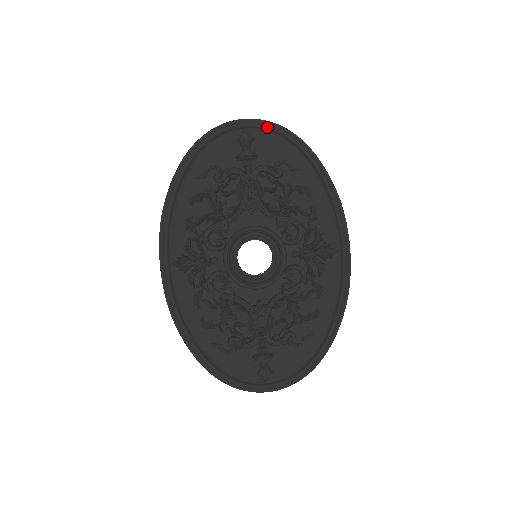
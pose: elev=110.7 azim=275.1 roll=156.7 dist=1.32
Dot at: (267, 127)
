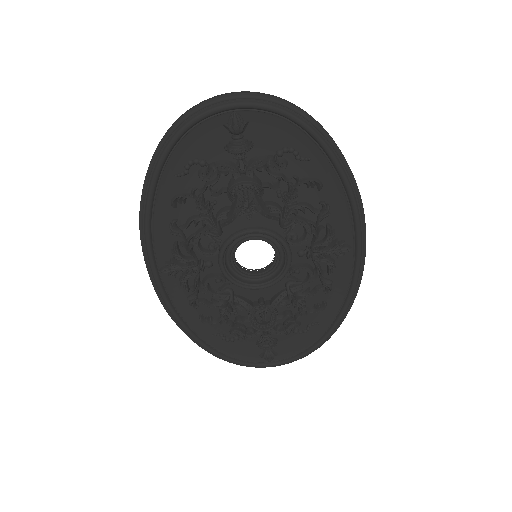
Dot at: (265, 108)
